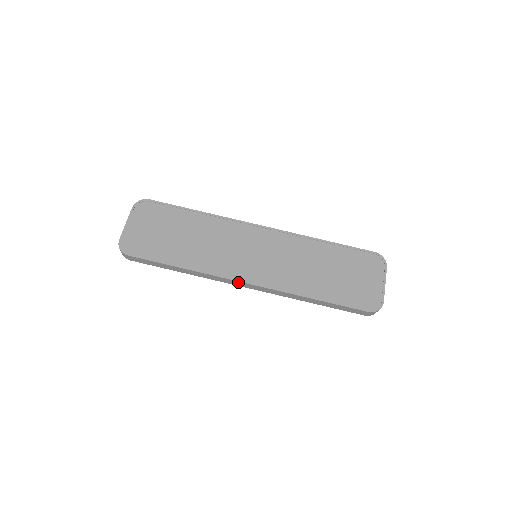
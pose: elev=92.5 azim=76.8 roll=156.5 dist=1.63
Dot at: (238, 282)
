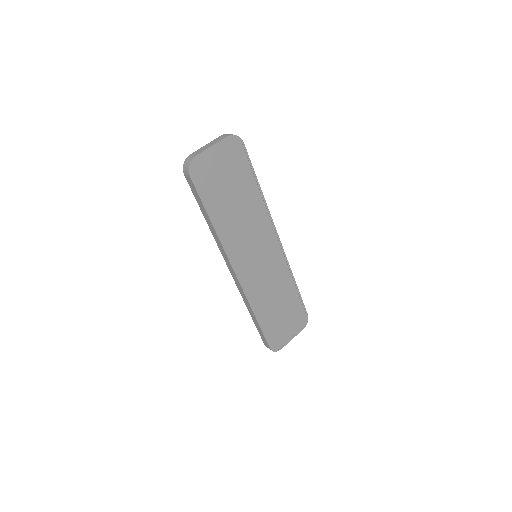
Dot at: (231, 267)
